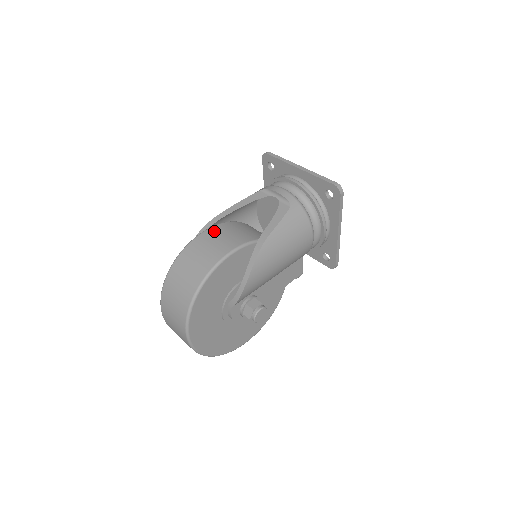
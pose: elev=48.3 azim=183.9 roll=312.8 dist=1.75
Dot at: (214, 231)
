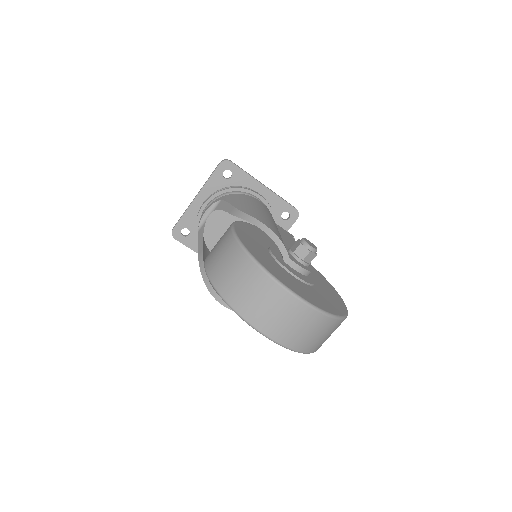
Dot at: (209, 255)
